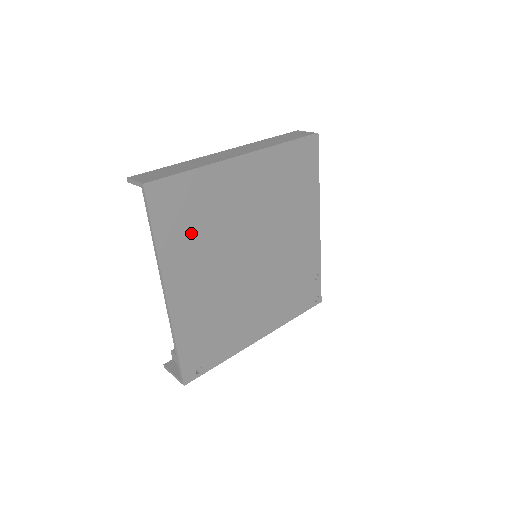
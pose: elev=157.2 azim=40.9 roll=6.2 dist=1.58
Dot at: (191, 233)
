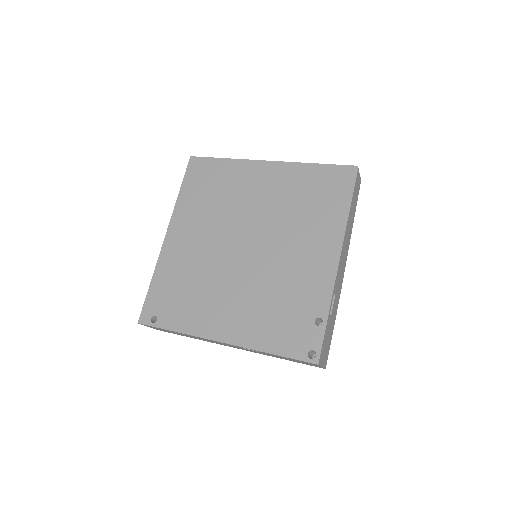
Dot at: (204, 200)
